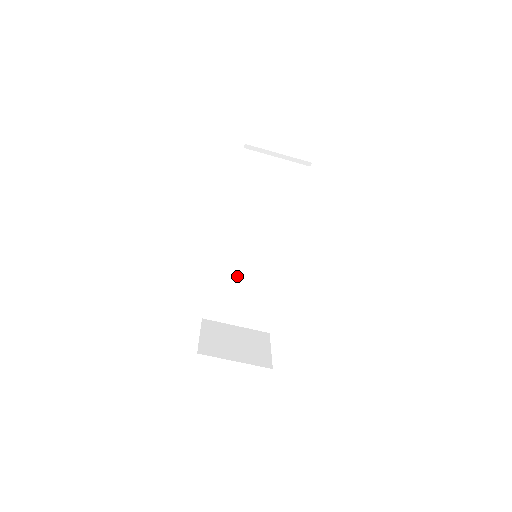
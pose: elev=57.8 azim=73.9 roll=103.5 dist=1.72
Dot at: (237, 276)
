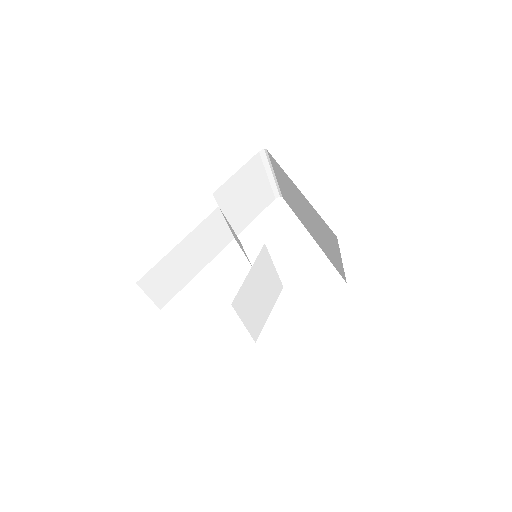
Dot at: (267, 266)
